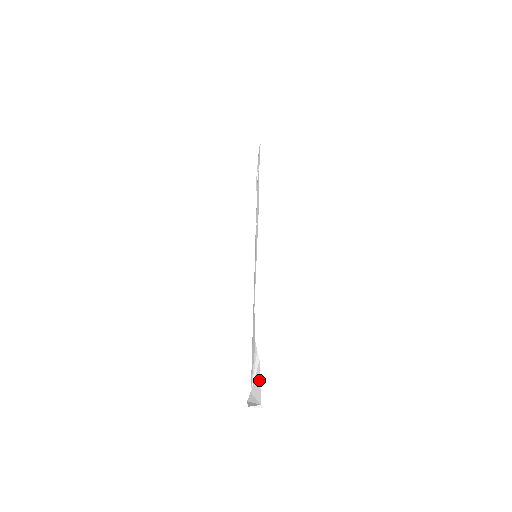
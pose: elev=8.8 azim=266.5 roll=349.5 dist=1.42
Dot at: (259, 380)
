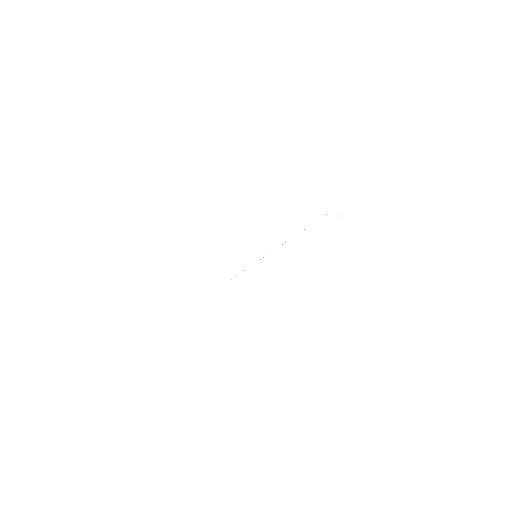
Dot at: occluded
